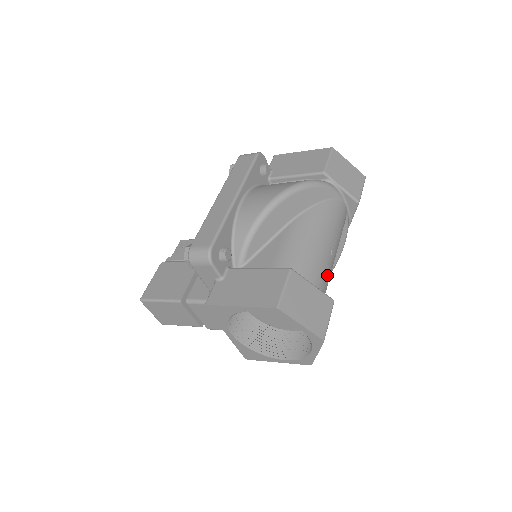
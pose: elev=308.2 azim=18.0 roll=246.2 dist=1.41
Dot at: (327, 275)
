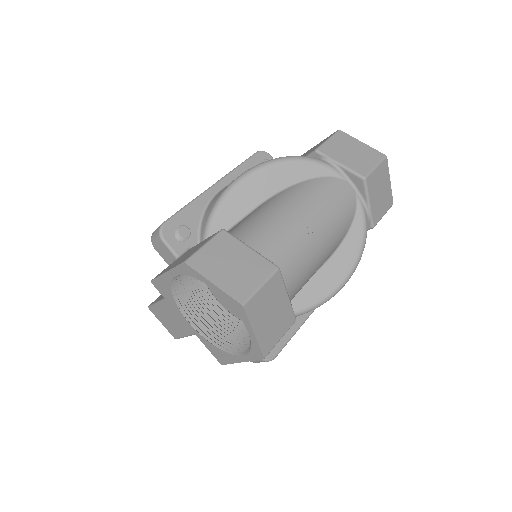
Dot at: (294, 250)
